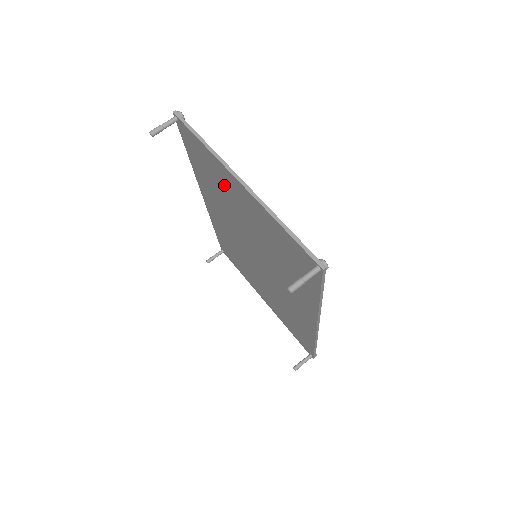
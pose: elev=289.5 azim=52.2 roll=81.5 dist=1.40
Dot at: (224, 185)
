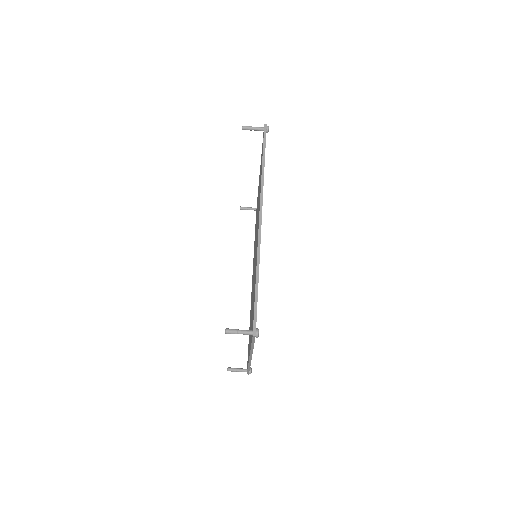
Dot at: occluded
